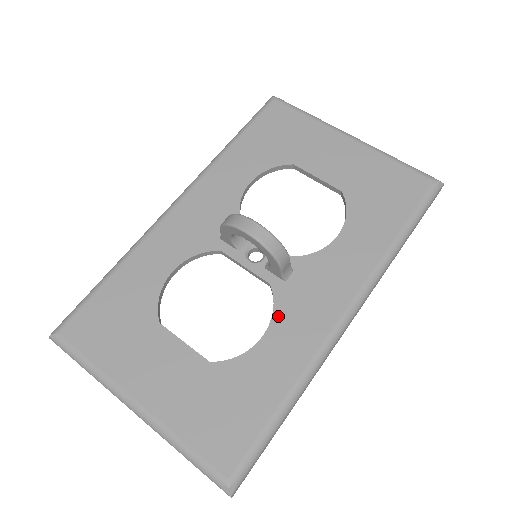
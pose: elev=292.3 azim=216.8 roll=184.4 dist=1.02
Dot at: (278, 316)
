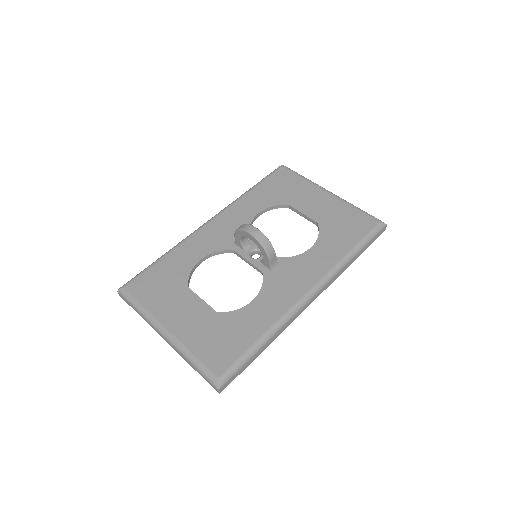
Dot at: (264, 290)
